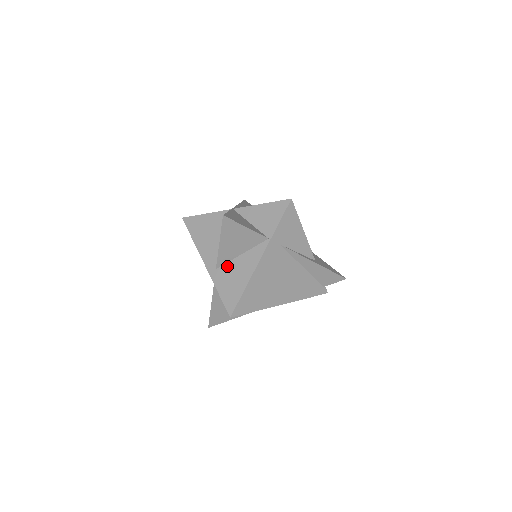
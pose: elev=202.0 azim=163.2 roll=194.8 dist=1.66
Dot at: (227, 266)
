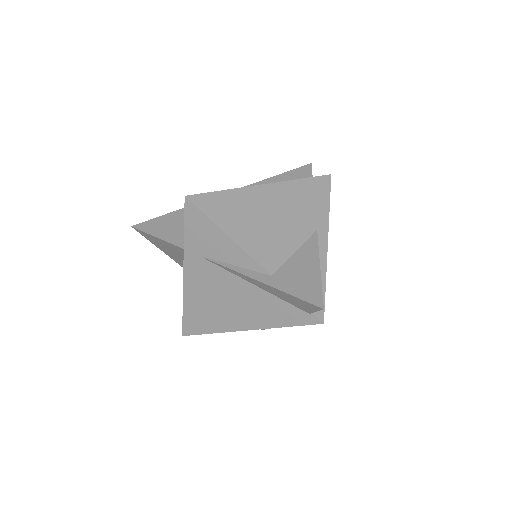
Dot at: occluded
